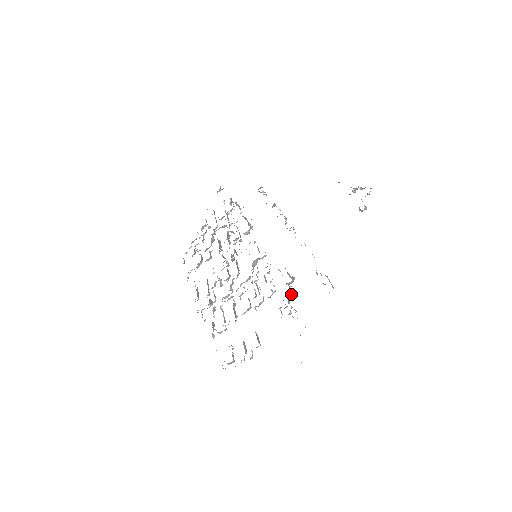
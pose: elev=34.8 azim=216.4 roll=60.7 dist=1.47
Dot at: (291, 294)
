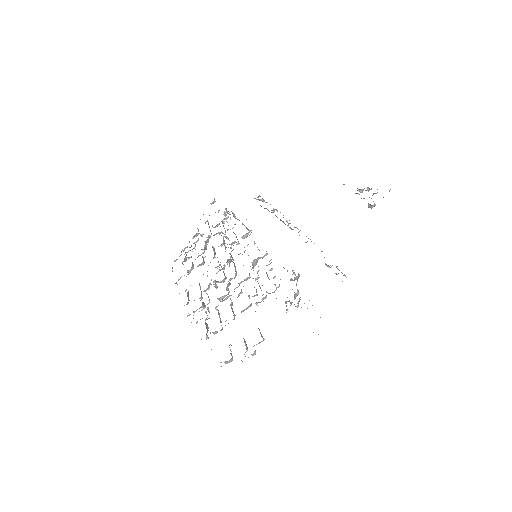
Dot at: (297, 289)
